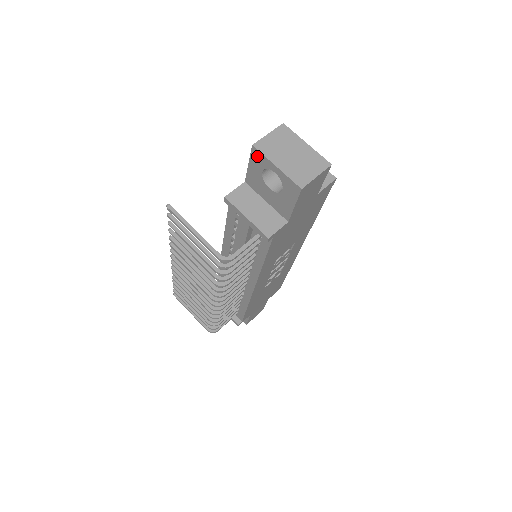
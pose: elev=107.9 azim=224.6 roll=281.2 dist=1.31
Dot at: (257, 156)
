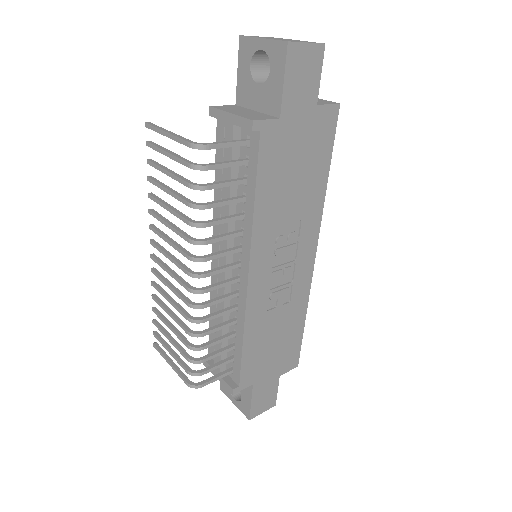
Dot at: (244, 46)
